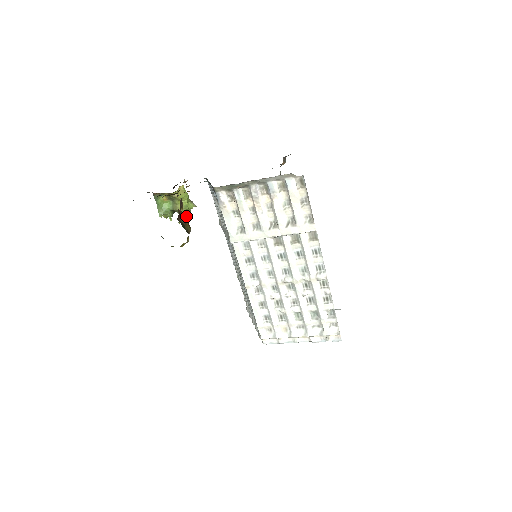
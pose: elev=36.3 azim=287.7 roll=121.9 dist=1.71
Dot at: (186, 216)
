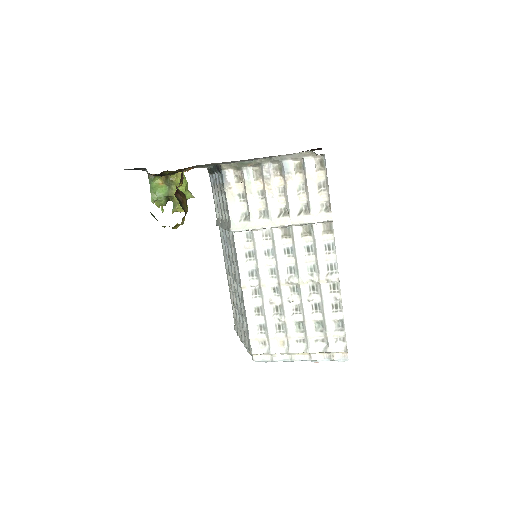
Dot at: (184, 195)
